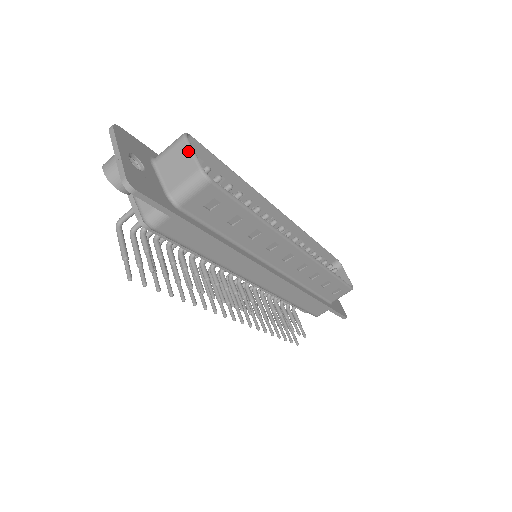
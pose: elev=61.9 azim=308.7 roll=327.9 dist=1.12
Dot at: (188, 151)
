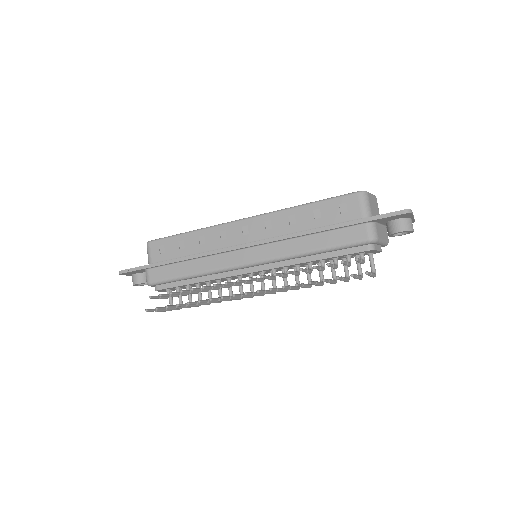
Dot at: occluded
